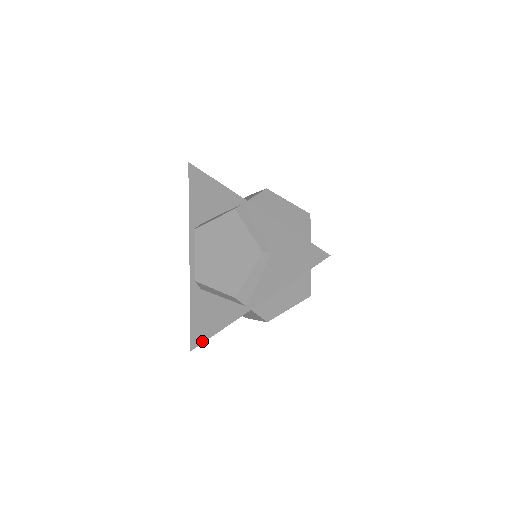
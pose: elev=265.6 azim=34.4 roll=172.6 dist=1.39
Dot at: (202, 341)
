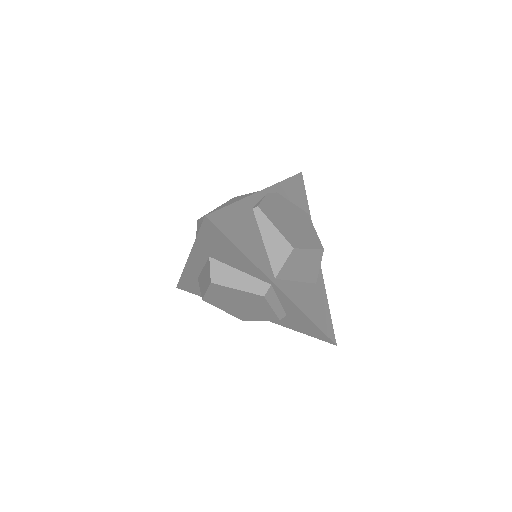
Dot at: occluded
